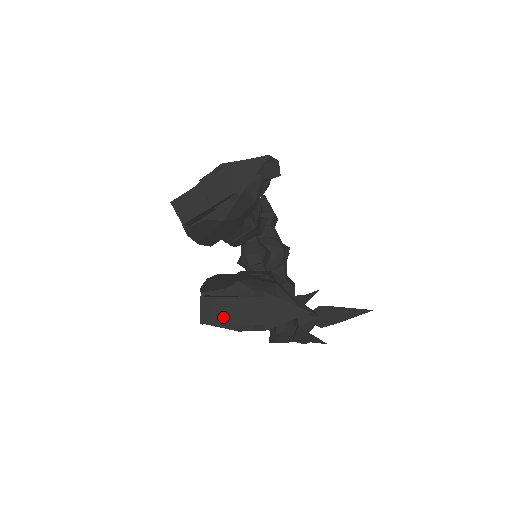
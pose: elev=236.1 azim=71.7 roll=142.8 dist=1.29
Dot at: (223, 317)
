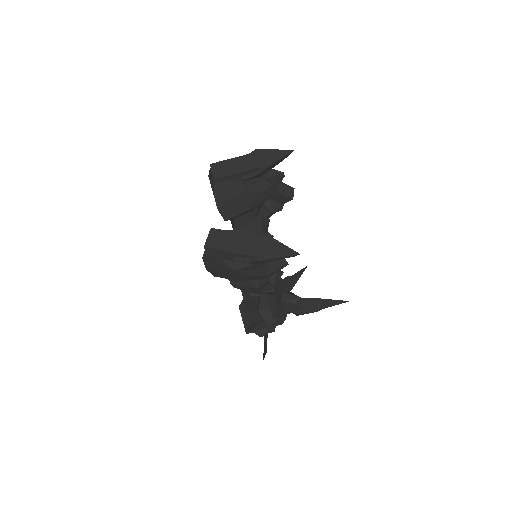
Dot at: (225, 245)
